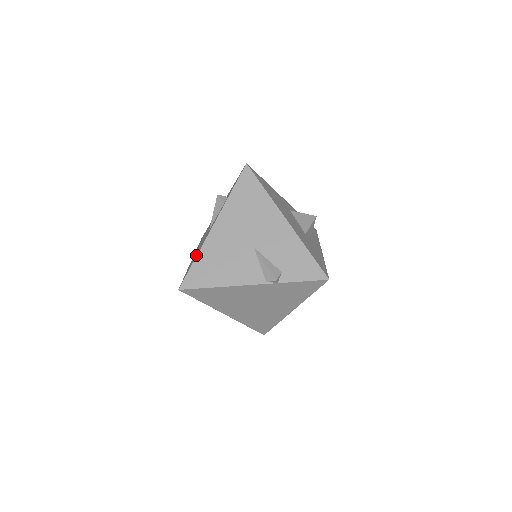
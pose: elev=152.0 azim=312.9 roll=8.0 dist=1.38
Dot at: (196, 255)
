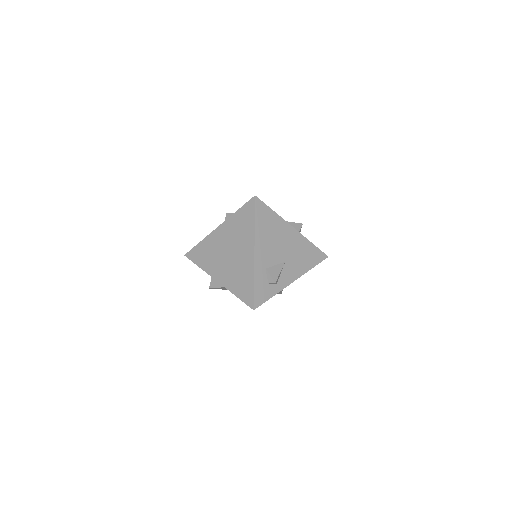
Dot at: occluded
